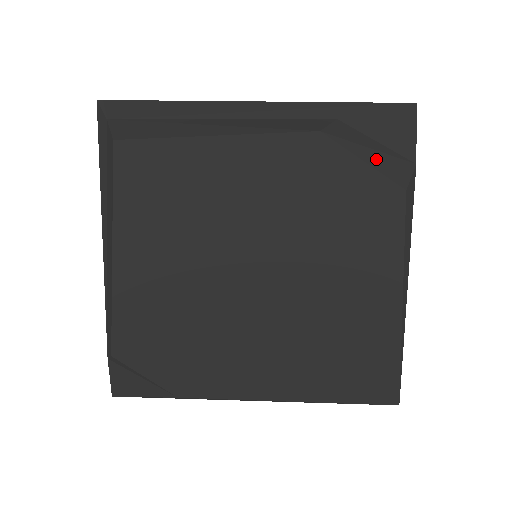
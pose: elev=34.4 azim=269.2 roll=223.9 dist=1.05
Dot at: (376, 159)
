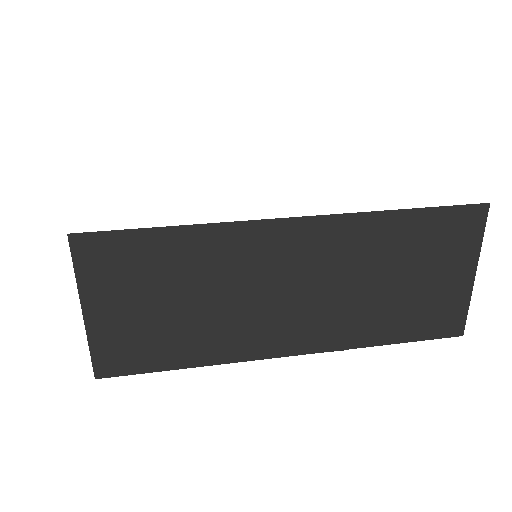
Dot at: occluded
